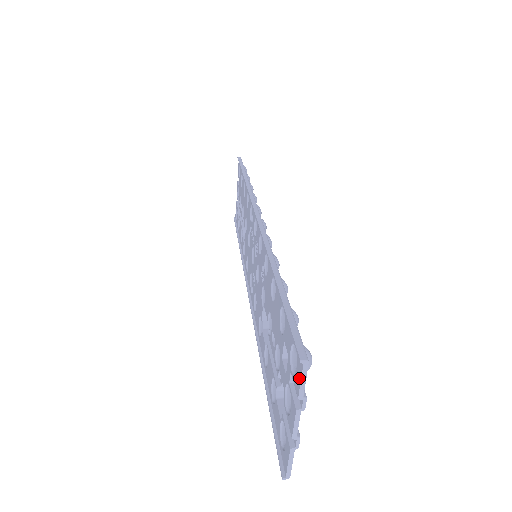
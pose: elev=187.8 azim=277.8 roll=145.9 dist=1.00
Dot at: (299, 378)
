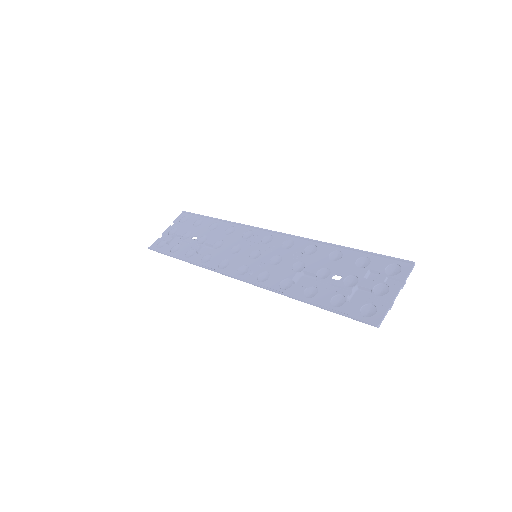
Dot at: (407, 272)
